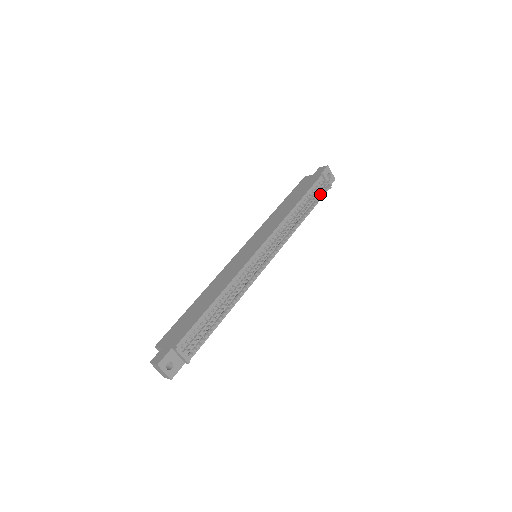
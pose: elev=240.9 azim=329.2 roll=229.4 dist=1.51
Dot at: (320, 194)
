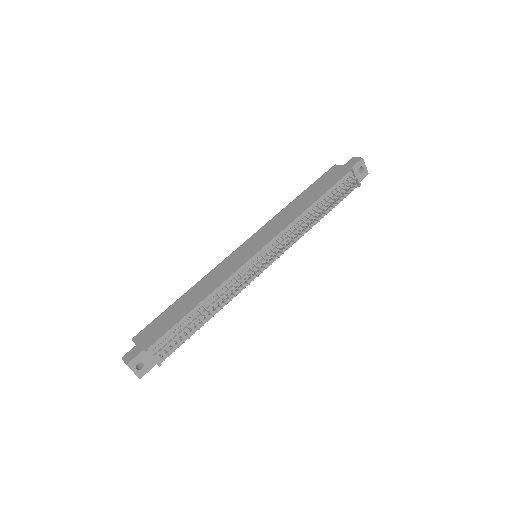
Dot at: (344, 193)
